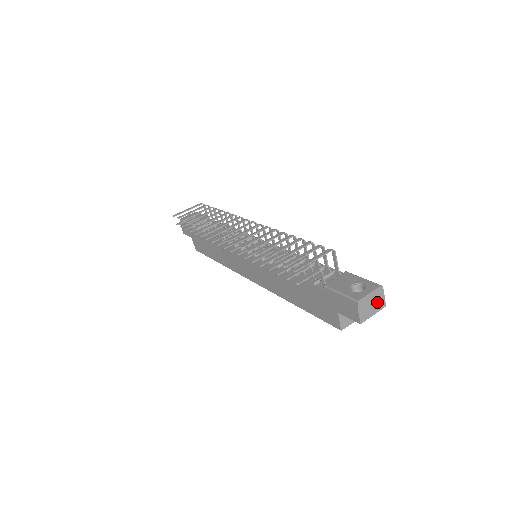
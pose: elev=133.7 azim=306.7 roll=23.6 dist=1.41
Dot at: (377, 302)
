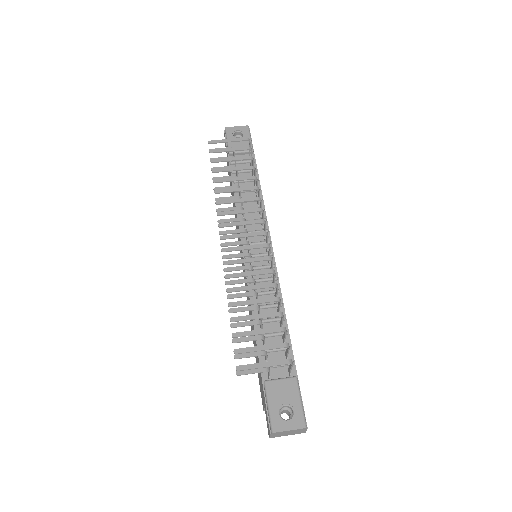
Dot at: (296, 432)
